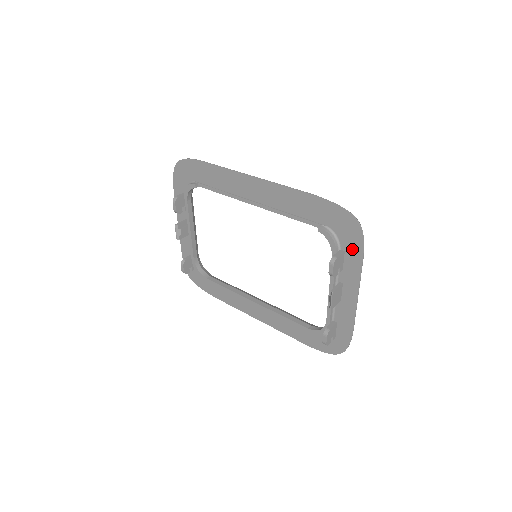
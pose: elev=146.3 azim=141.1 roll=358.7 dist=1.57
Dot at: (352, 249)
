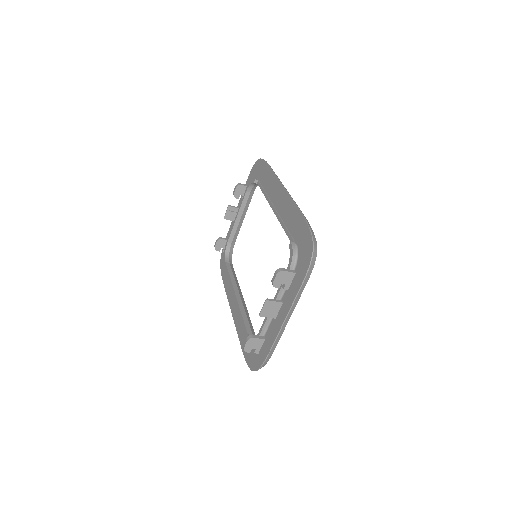
Dot at: (300, 273)
